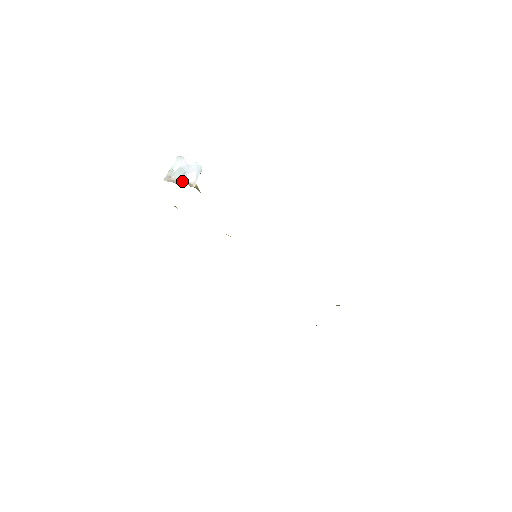
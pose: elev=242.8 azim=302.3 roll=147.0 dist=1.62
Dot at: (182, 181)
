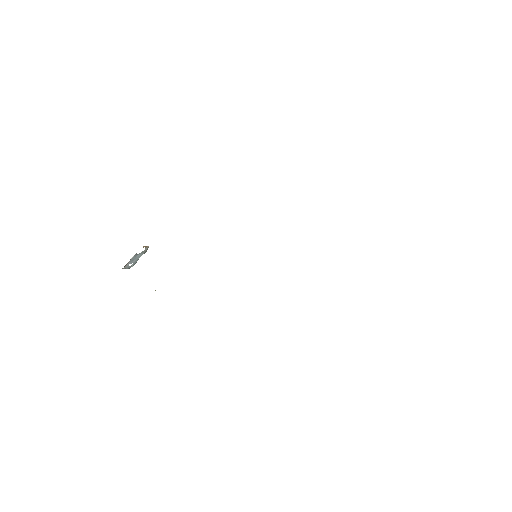
Dot at: occluded
